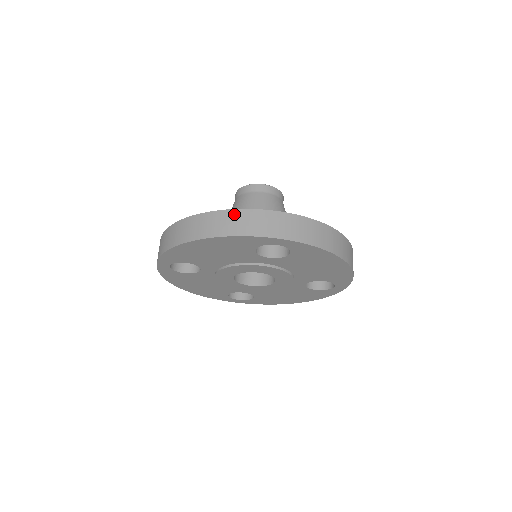
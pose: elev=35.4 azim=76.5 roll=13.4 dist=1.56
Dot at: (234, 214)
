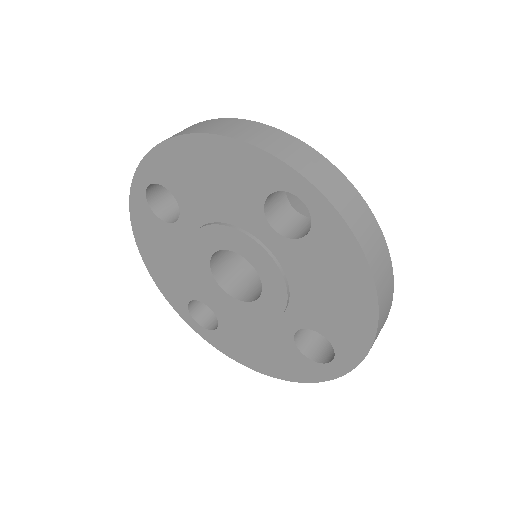
Dot at: (270, 130)
